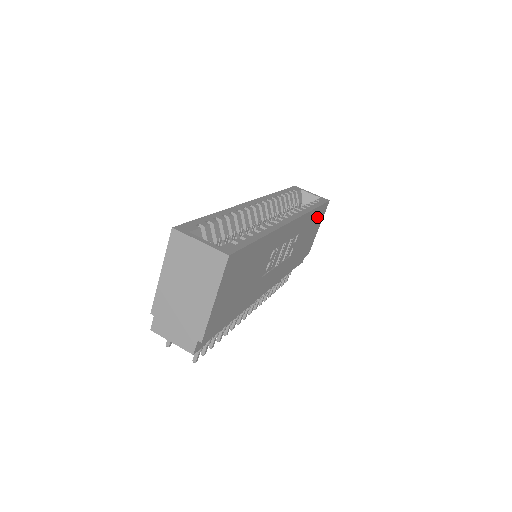
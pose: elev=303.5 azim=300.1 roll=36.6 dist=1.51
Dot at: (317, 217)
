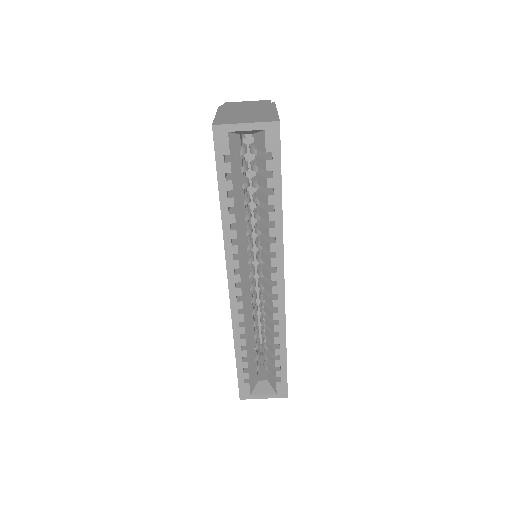
Dot at: occluded
